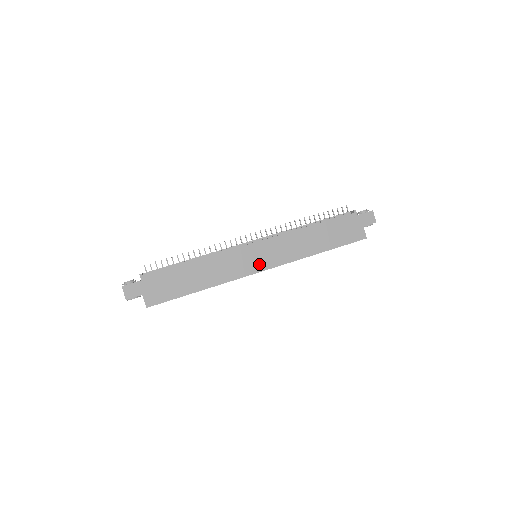
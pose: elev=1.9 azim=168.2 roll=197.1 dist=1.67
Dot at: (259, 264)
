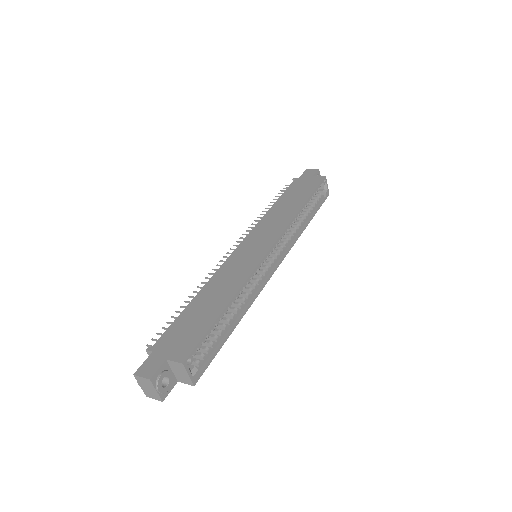
Dot at: (261, 248)
